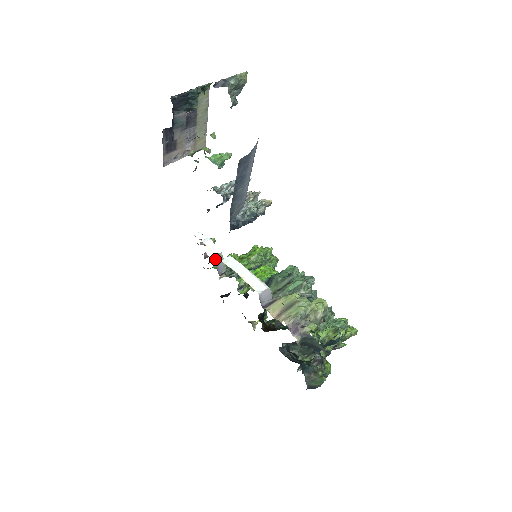
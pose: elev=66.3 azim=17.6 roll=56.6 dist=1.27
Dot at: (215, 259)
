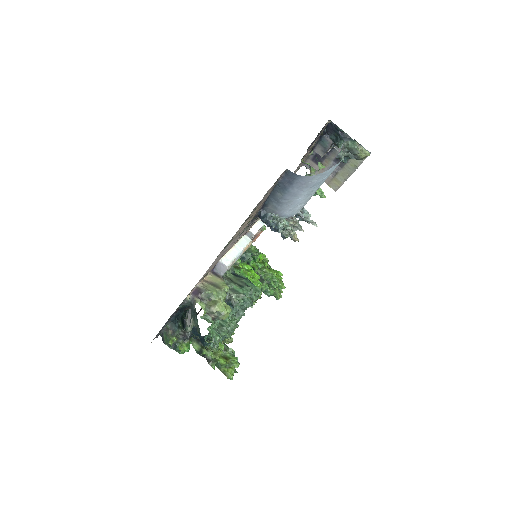
Dot at: (247, 233)
